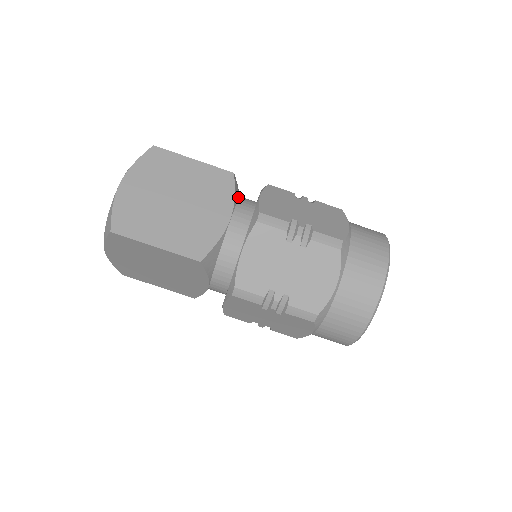
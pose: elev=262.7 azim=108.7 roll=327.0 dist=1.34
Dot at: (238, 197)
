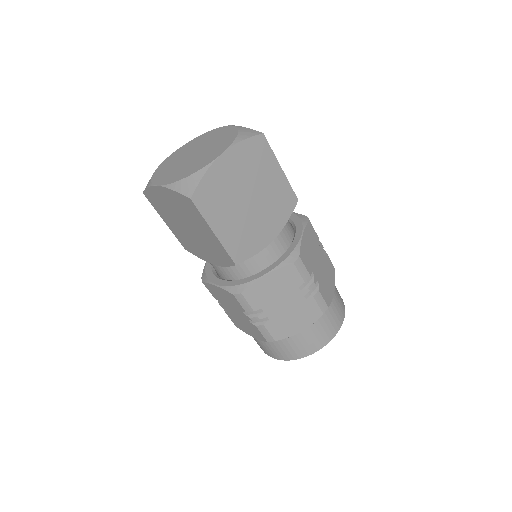
Dot at: occluded
